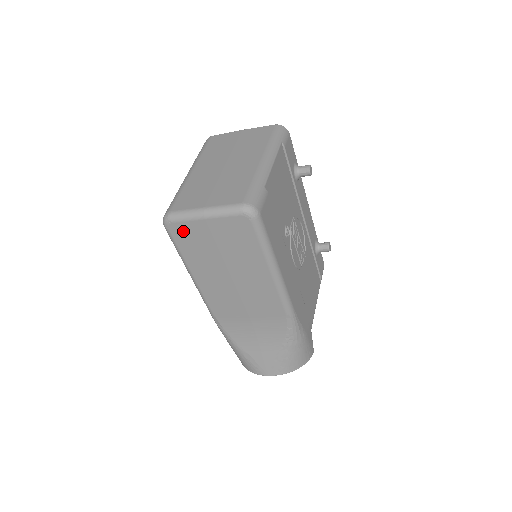
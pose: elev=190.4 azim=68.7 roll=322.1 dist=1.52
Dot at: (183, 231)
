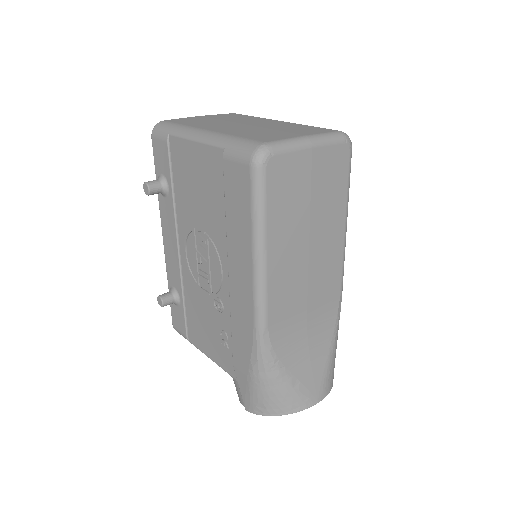
Dot at: (282, 170)
